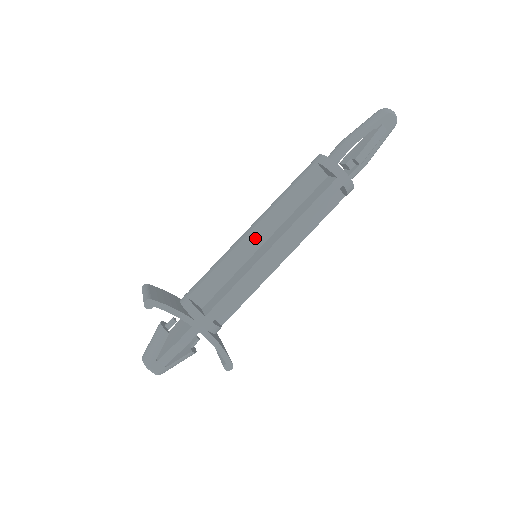
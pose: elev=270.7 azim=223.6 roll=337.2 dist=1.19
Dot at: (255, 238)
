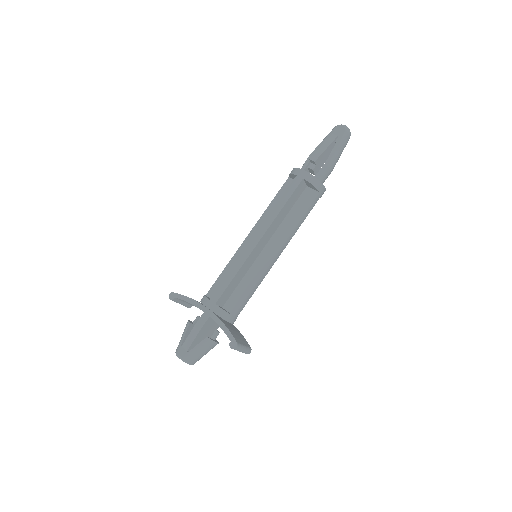
Dot at: occluded
